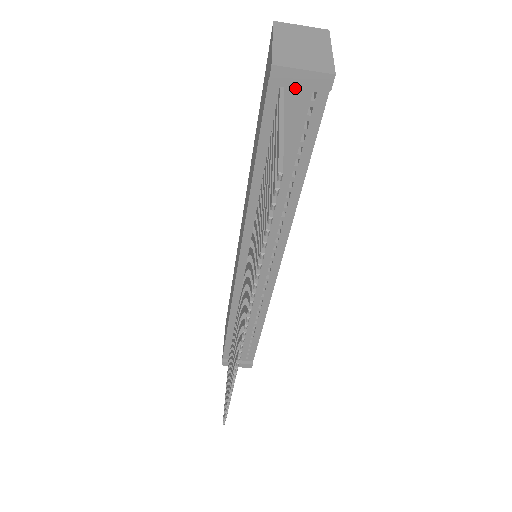
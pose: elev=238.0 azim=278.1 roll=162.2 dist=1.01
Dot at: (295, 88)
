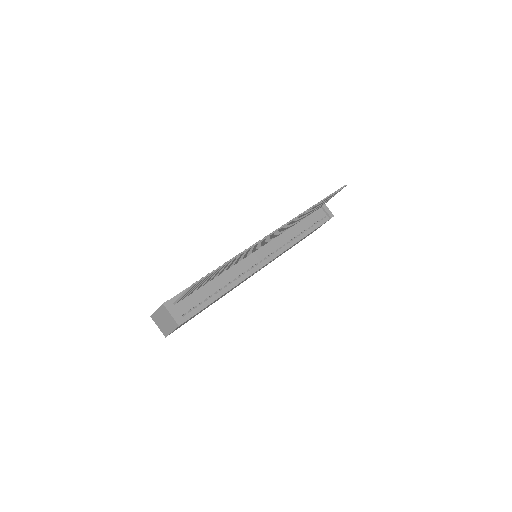
Dot at: (322, 211)
